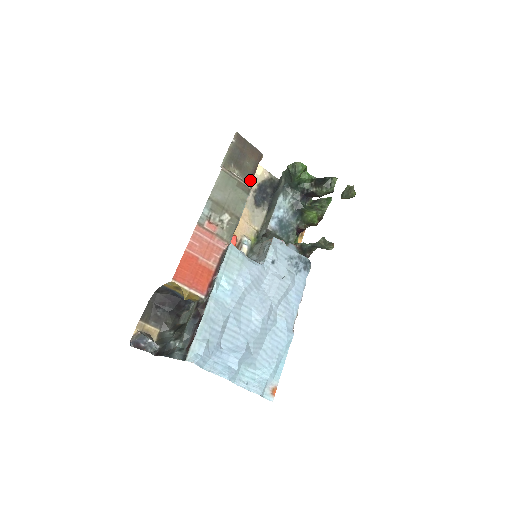
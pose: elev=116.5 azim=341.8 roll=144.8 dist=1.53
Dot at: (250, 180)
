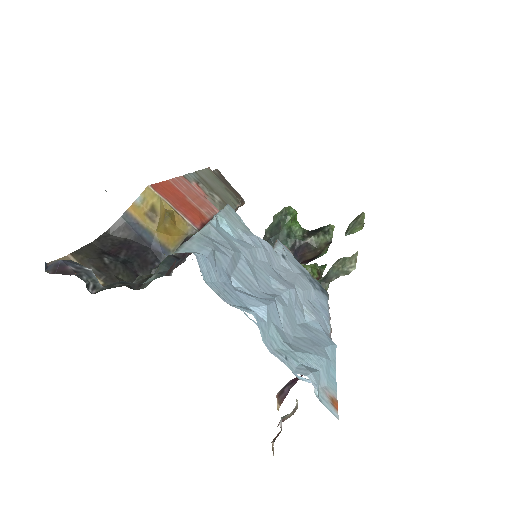
Dot at: occluded
